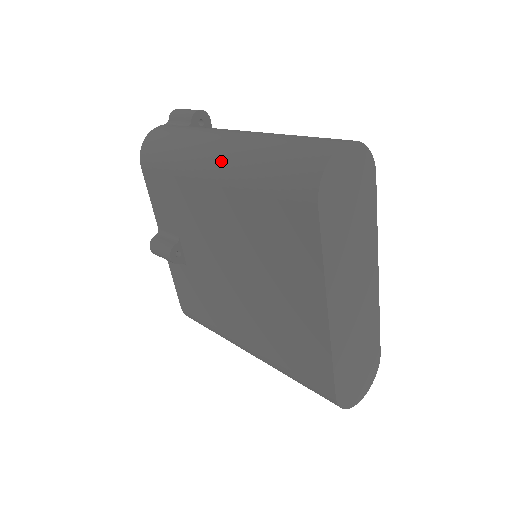
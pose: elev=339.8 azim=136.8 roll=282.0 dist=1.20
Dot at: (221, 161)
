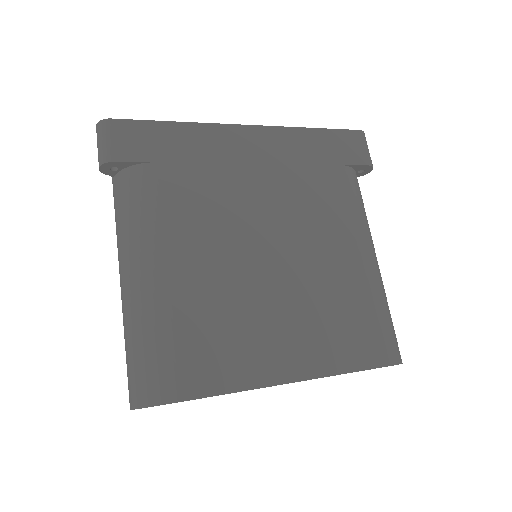
Dot at: occluded
